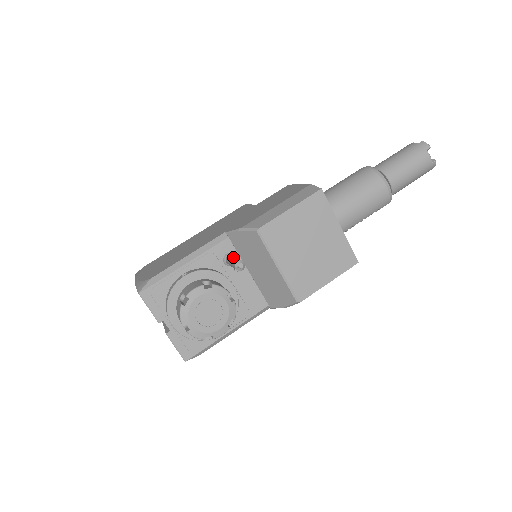
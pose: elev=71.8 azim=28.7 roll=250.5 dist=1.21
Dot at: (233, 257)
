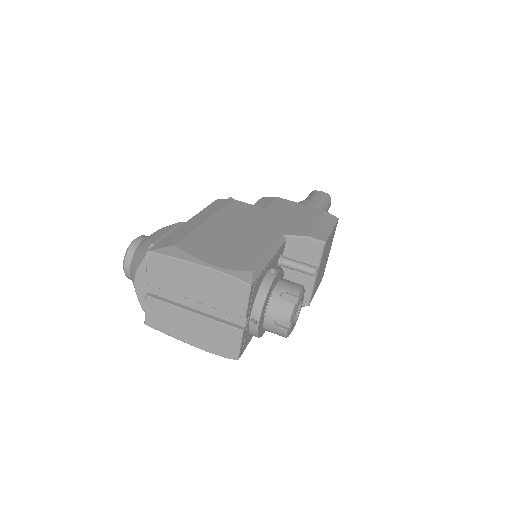
Dot at: occluded
